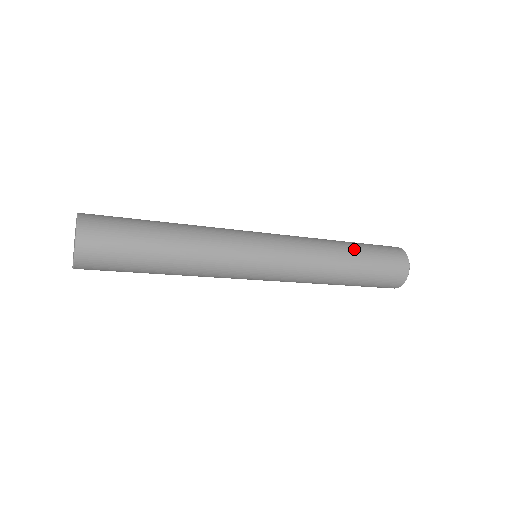
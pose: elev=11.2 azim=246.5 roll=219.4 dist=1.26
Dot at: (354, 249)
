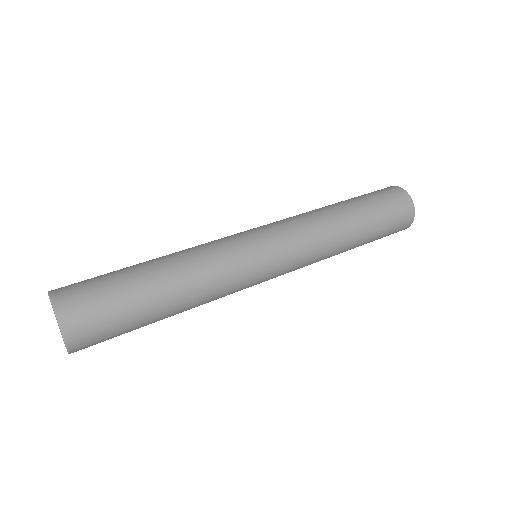
Dot at: (362, 228)
